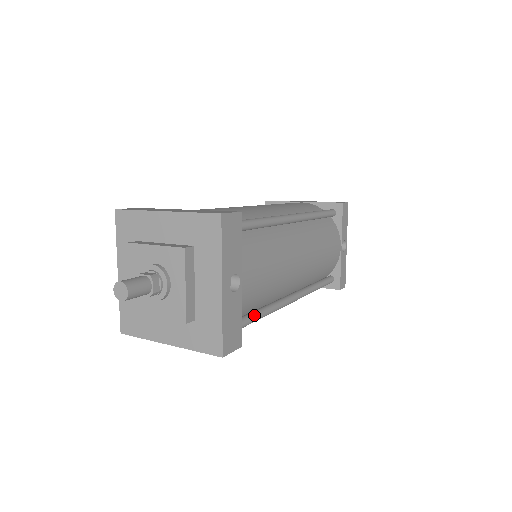
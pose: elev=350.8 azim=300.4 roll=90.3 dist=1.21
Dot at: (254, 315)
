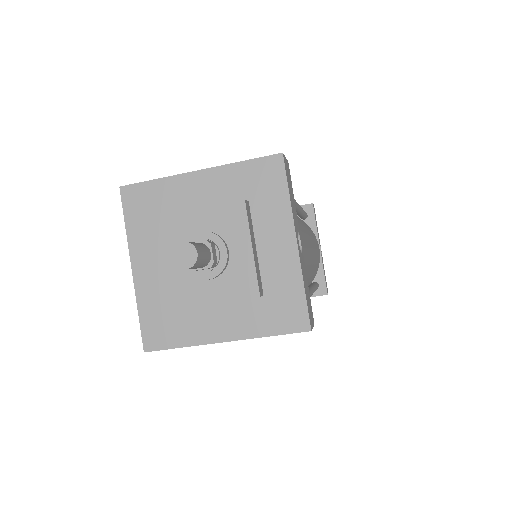
Dot at: occluded
